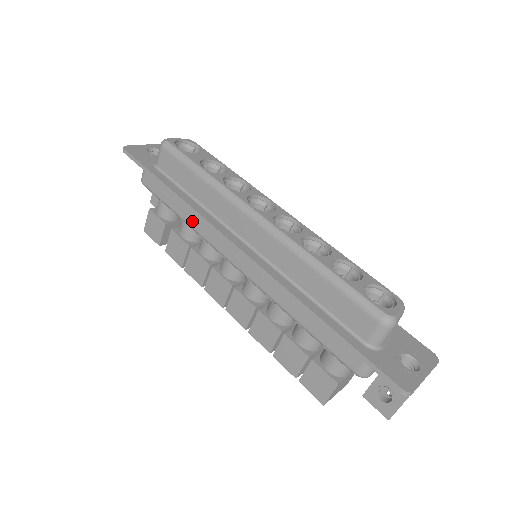
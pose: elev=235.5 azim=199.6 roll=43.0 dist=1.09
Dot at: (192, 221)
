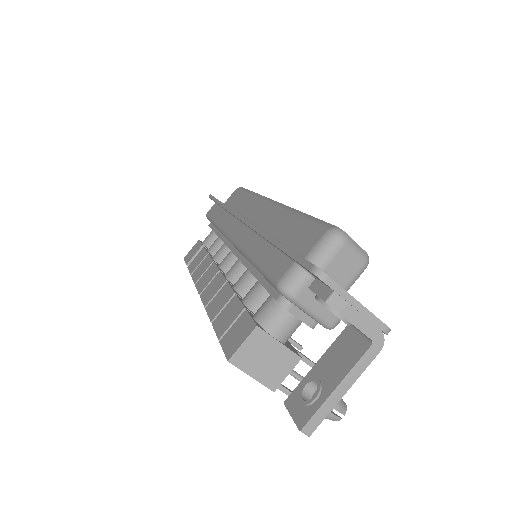
Dot at: (222, 221)
